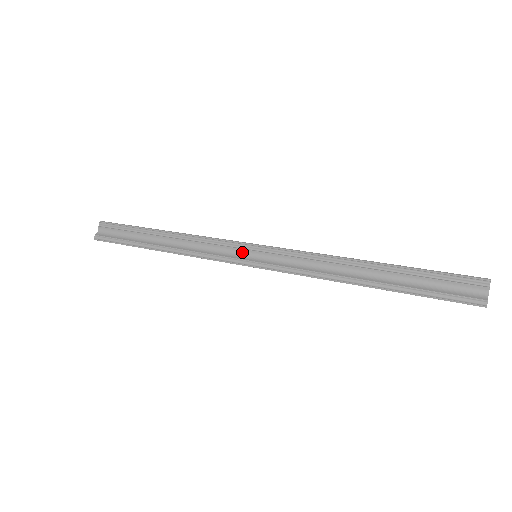
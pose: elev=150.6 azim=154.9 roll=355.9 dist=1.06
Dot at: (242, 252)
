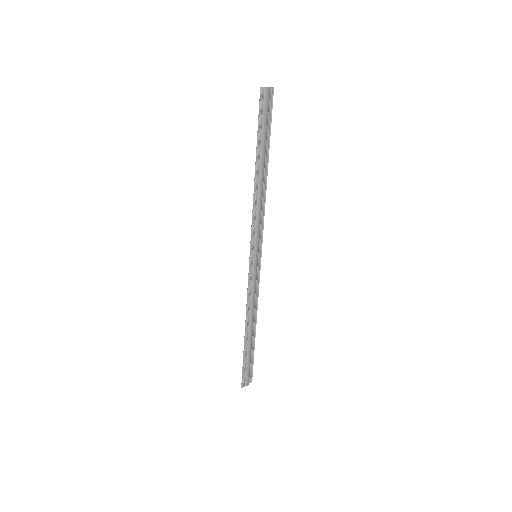
Dot at: (256, 267)
